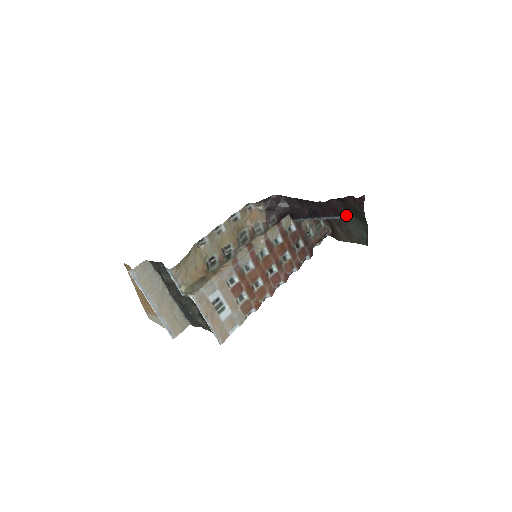
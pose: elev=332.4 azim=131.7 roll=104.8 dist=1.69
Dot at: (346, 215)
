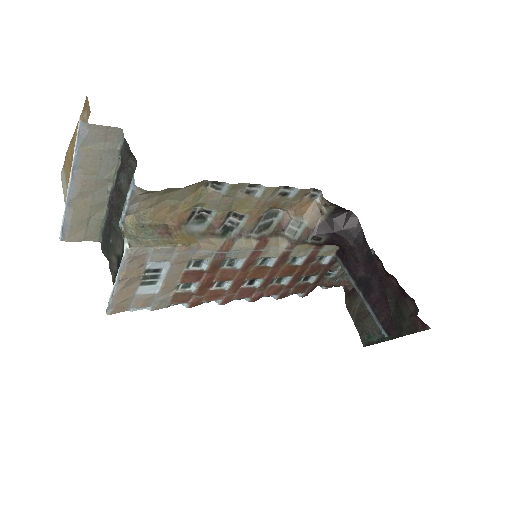
Dot at: occluded
